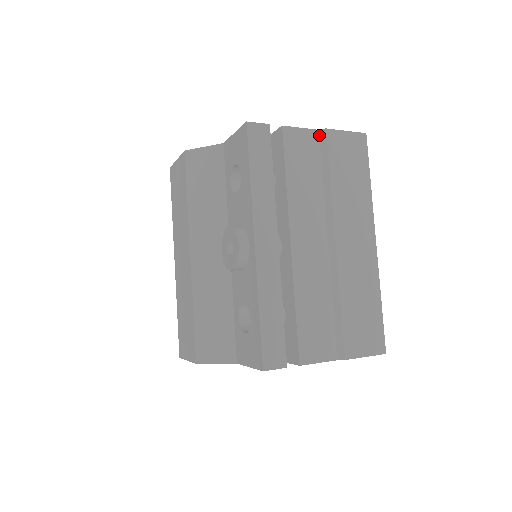
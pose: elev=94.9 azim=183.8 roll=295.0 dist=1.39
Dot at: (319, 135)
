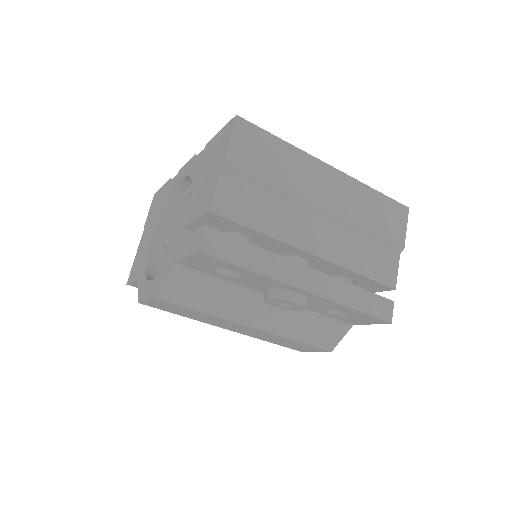
Dot at: (226, 172)
